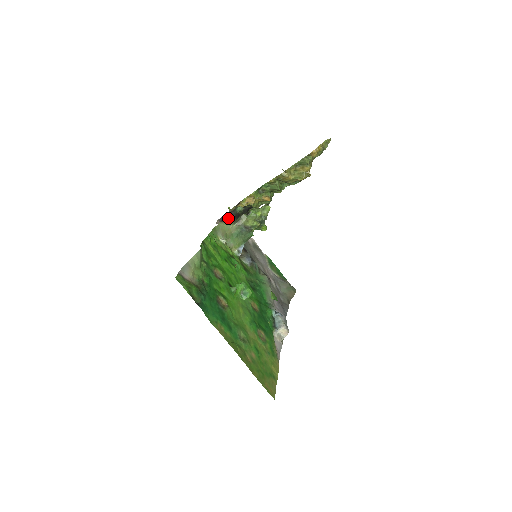
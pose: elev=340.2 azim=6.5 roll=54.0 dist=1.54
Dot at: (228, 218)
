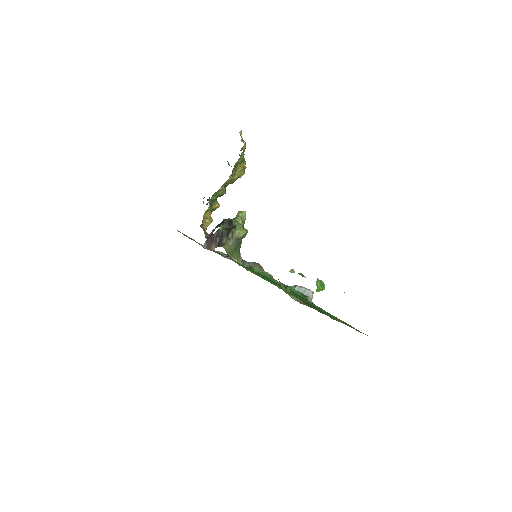
Dot at: (217, 240)
